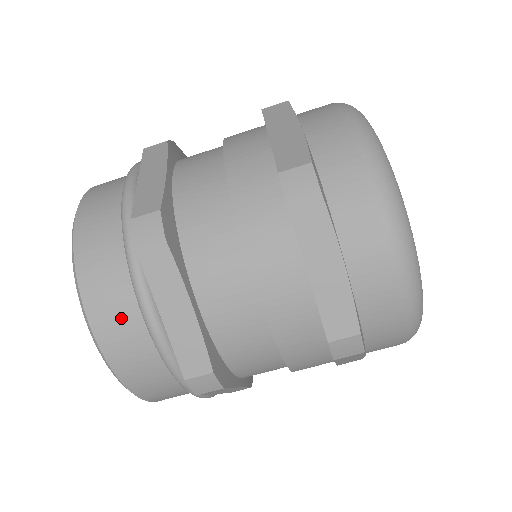
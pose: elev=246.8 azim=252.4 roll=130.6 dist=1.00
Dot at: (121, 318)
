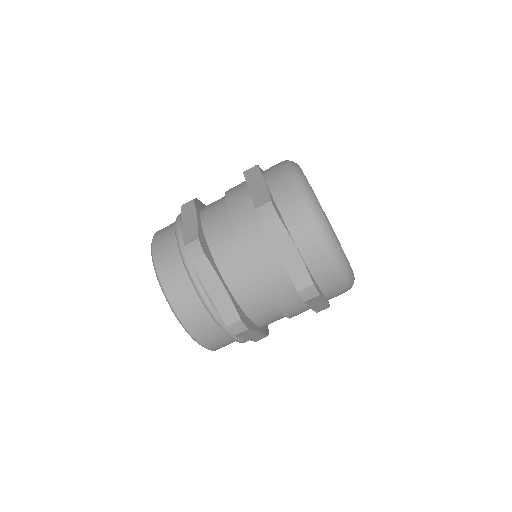
Dot at: (166, 236)
